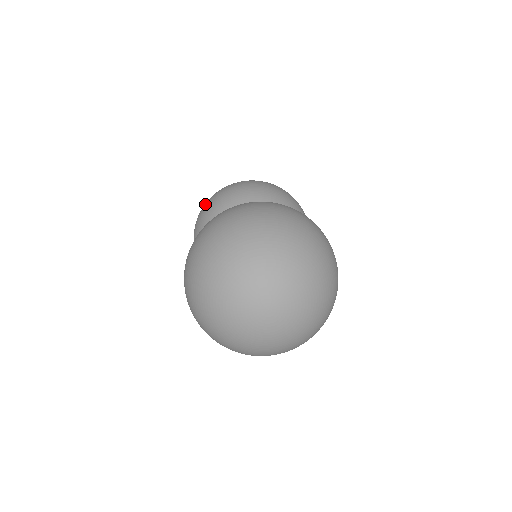
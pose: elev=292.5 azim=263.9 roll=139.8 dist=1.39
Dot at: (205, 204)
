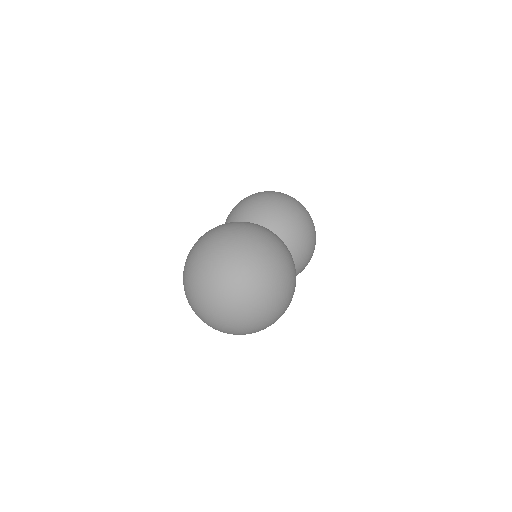
Dot at: (271, 194)
